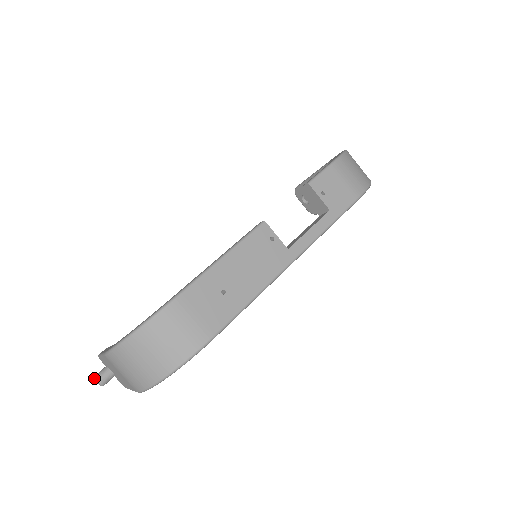
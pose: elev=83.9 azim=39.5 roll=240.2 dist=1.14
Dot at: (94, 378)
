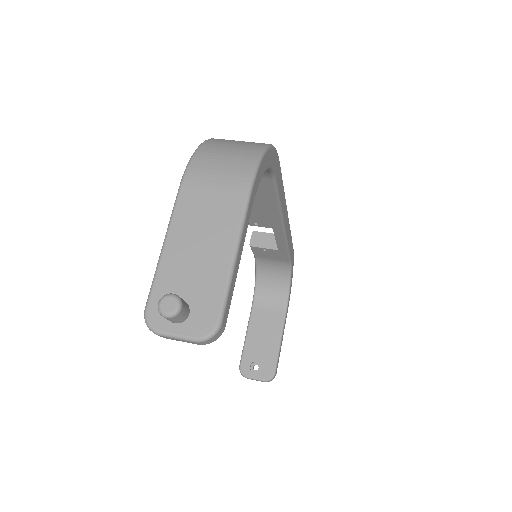
Dot at: (159, 301)
